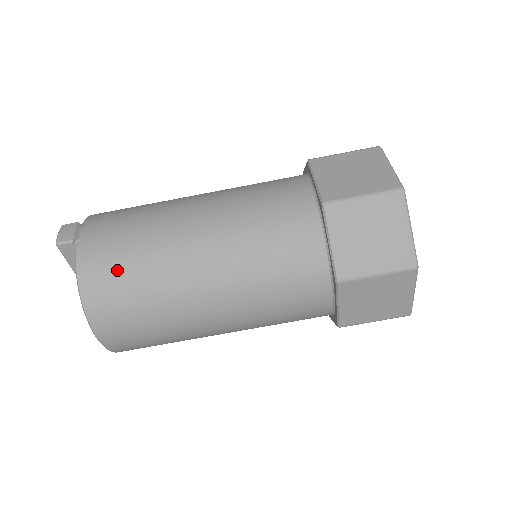
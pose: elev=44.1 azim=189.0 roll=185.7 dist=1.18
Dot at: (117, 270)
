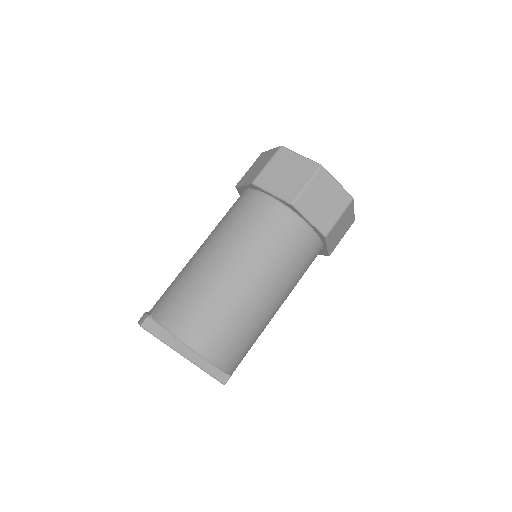
Dot at: (182, 304)
